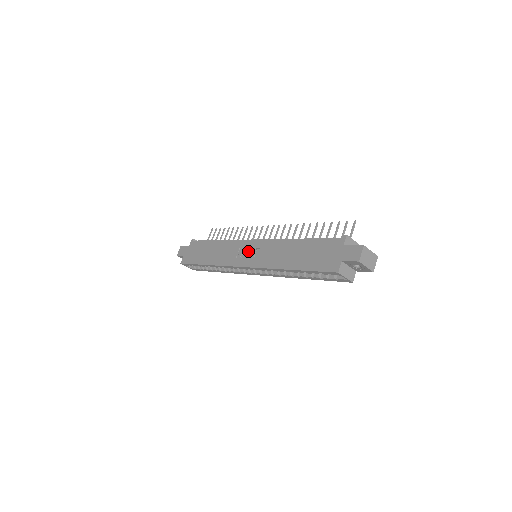
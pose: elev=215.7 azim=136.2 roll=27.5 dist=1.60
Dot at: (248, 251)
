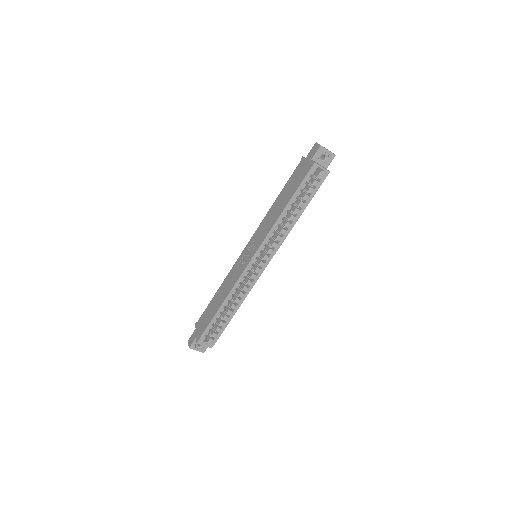
Dot at: (247, 252)
